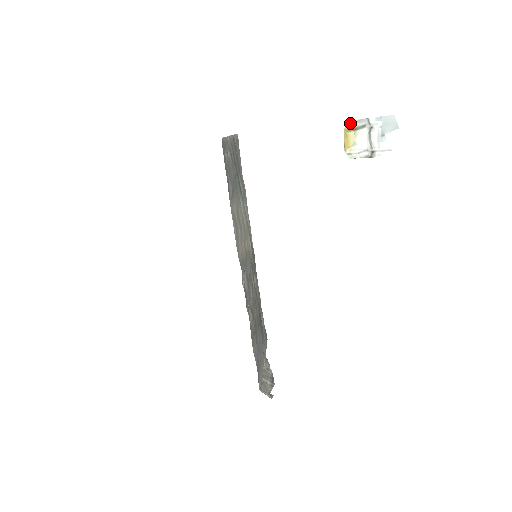
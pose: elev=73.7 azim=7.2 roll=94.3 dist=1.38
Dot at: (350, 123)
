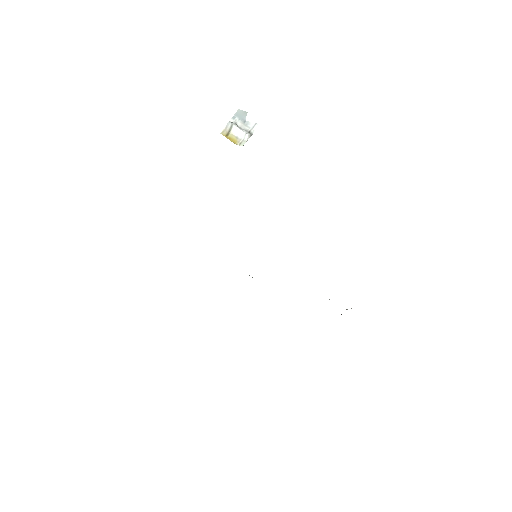
Dot at: (224, 132)
